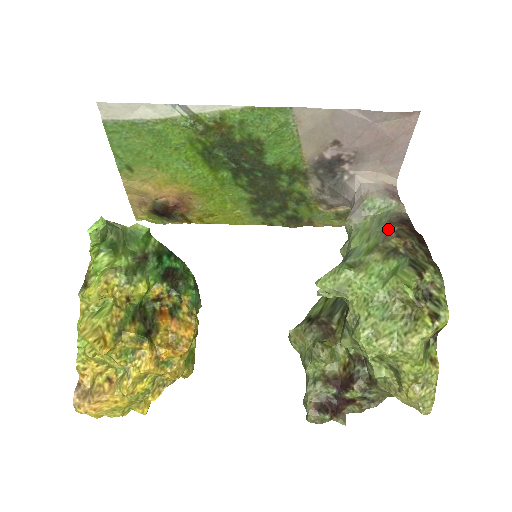
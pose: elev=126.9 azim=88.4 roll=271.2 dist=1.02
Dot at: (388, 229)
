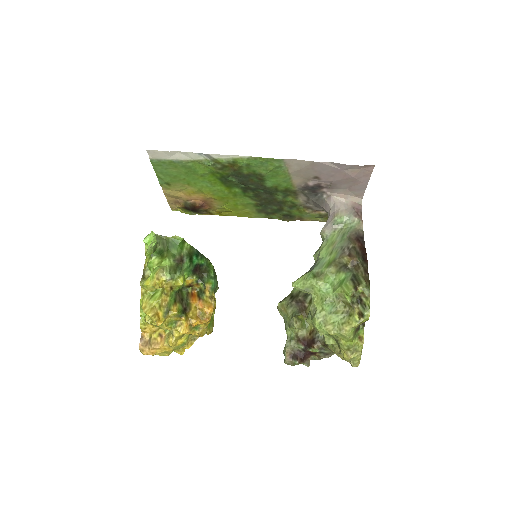
Dot at: (346, 246)
